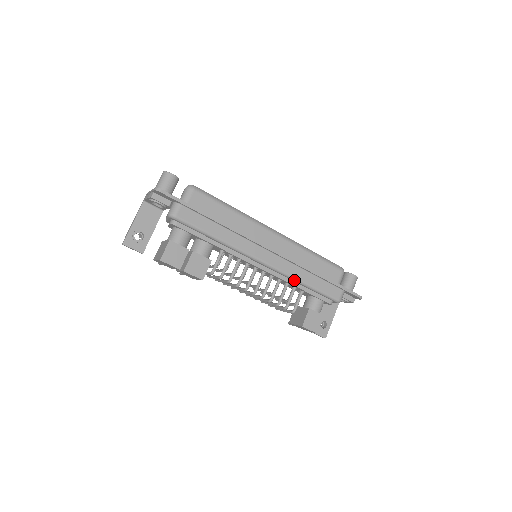
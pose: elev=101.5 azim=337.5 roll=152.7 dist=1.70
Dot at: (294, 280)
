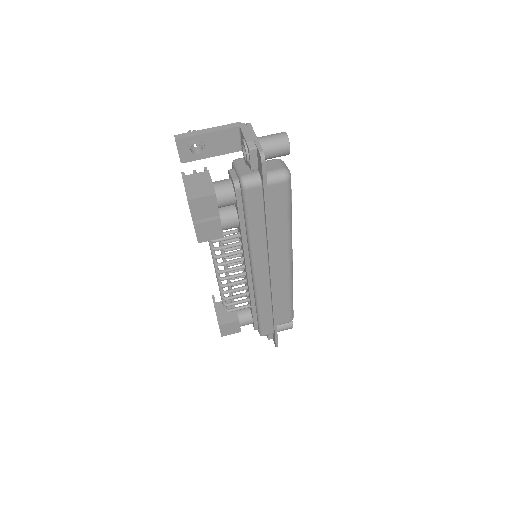
Dot at: (256, 301)
